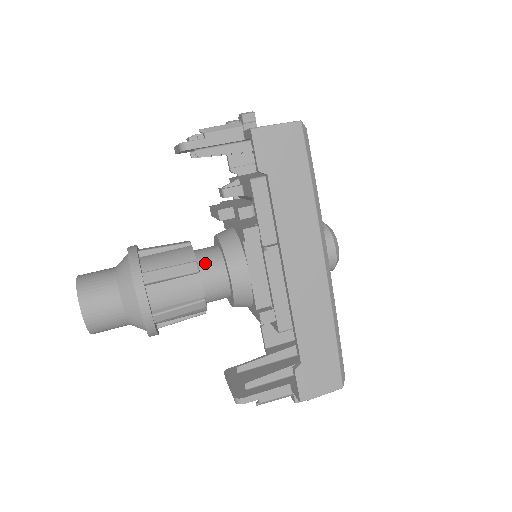
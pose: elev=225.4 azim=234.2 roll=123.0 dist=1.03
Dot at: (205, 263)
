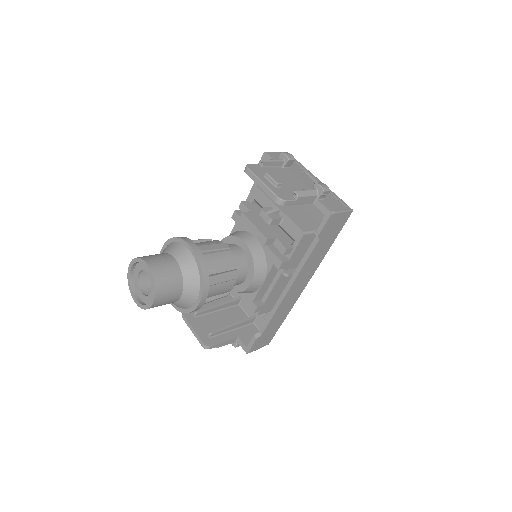
Dot at: (237, 268)
